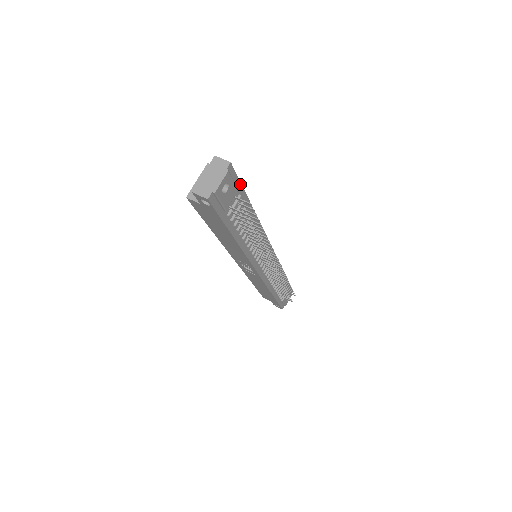
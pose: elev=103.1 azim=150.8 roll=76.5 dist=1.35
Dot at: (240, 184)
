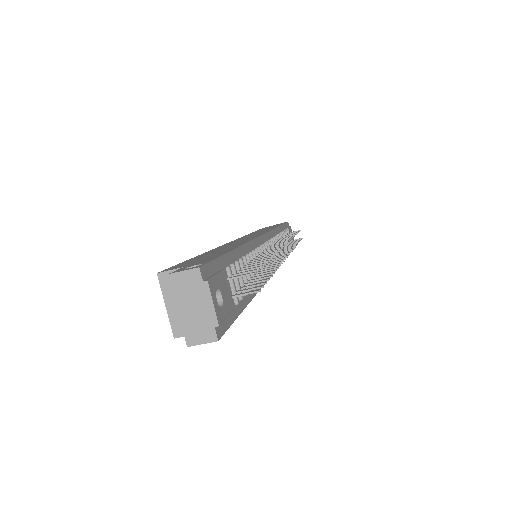
Dot at: (218, 259)
